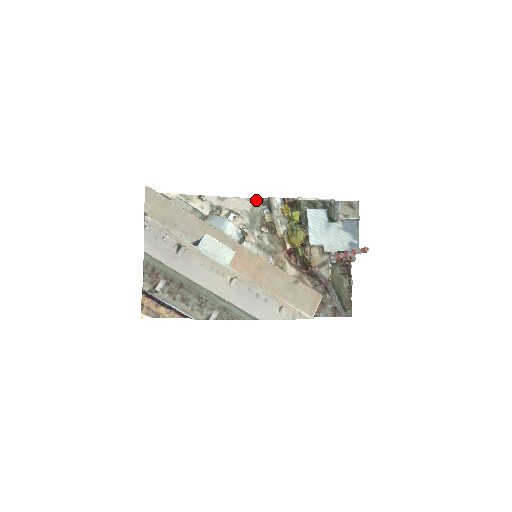
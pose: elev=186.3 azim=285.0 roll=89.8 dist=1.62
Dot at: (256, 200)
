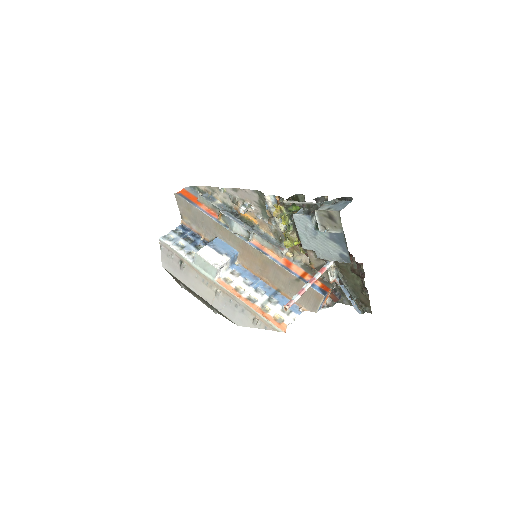
Dot at: (260, 192)
